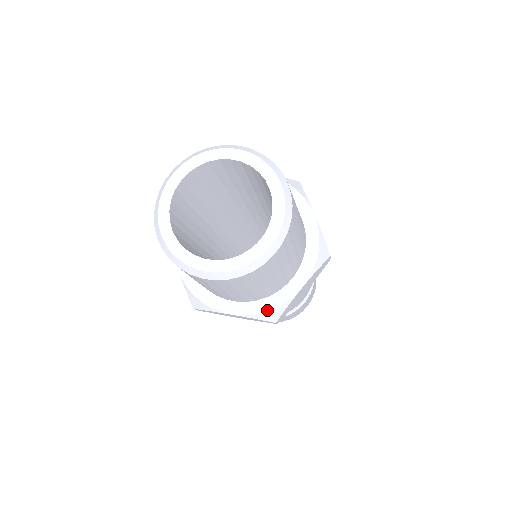
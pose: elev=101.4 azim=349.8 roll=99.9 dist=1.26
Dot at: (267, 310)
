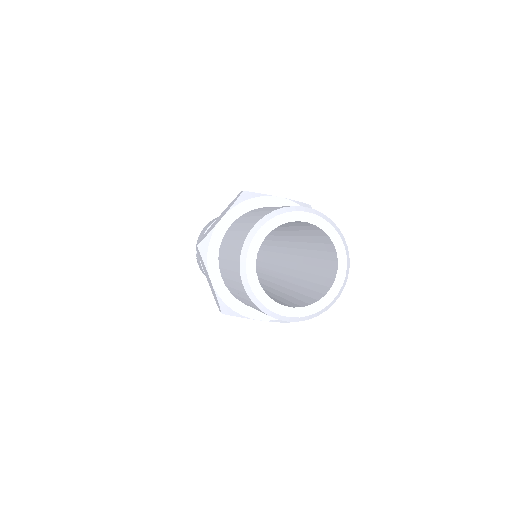
Dot at: occluded
